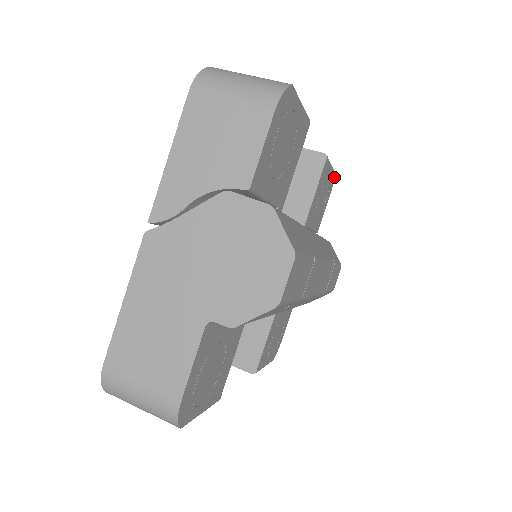
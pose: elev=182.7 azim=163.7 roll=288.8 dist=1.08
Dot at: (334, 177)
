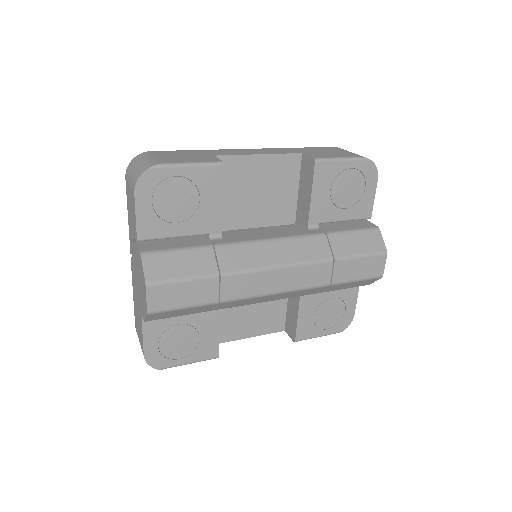
Dot at: (373, 163)
